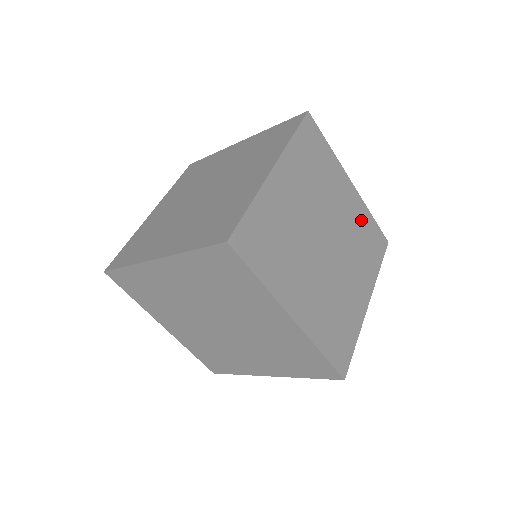
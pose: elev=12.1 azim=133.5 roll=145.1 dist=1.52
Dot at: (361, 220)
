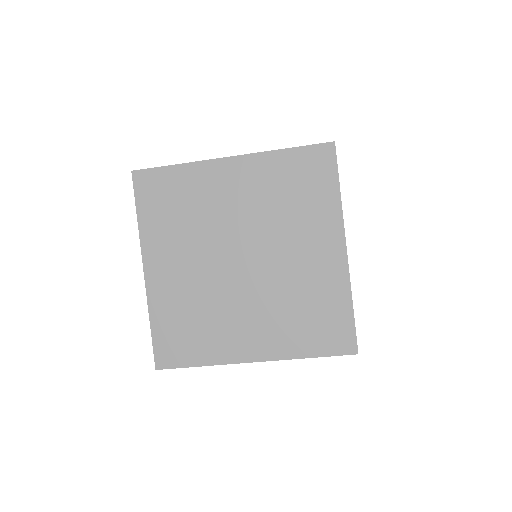
Dot at: occluded
